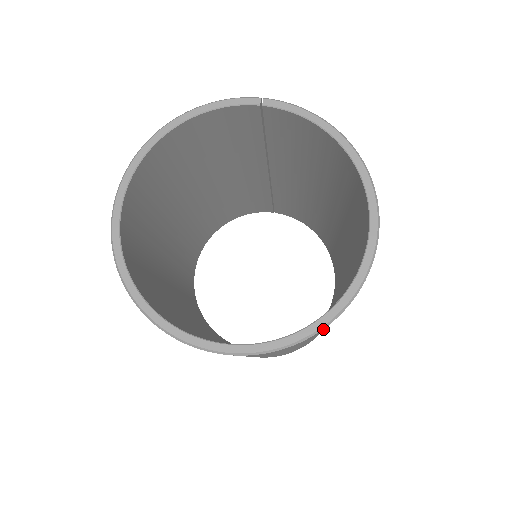
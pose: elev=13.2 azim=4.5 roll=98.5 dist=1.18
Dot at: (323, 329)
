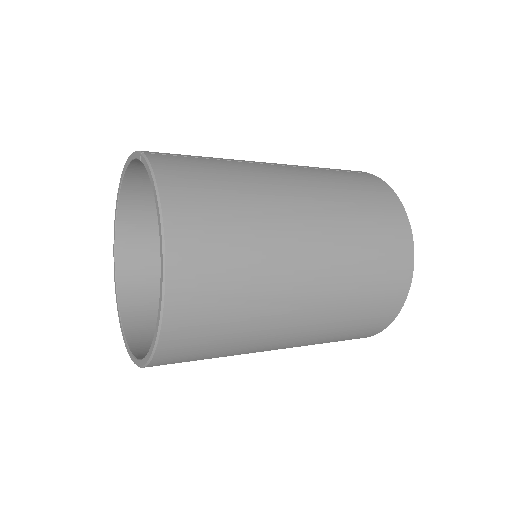
Dot at: (166, 363)
